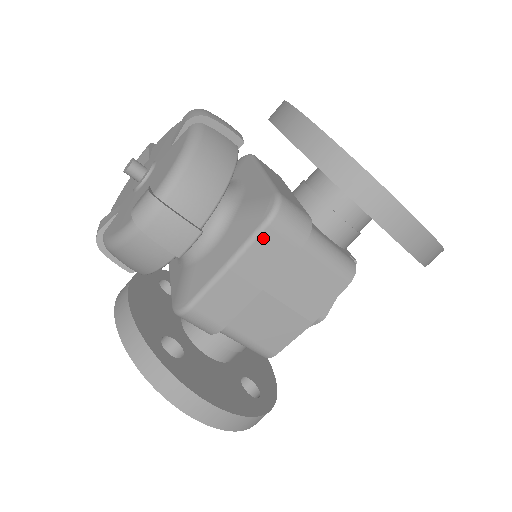
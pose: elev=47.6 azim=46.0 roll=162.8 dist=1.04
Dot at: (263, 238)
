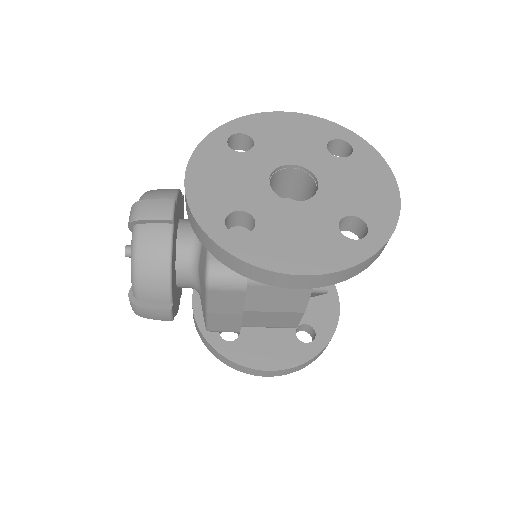
Dot at: (213, 296)
